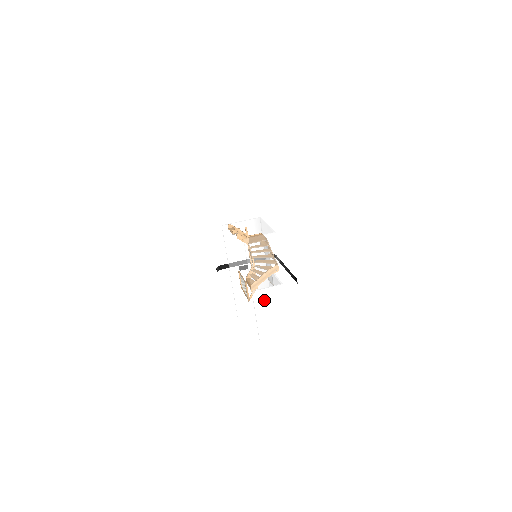
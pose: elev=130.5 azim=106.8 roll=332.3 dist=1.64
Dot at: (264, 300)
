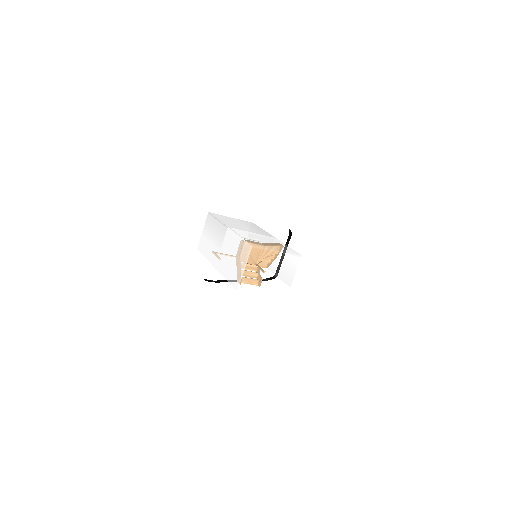
Dot at: occluded
